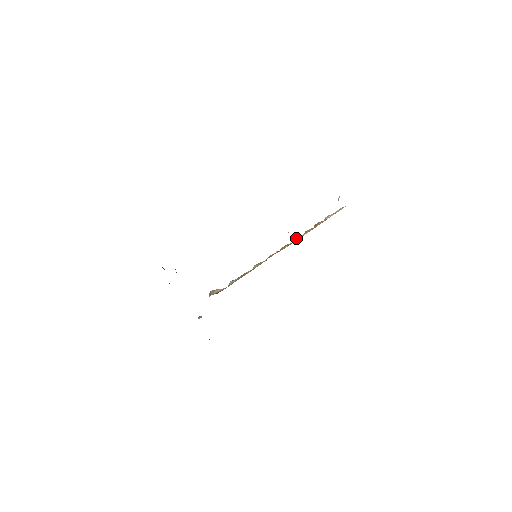
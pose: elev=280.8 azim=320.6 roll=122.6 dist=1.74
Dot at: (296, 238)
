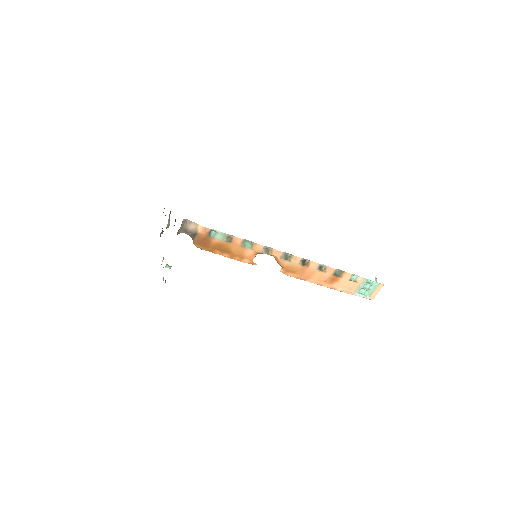
Dot at: (306, 262)
